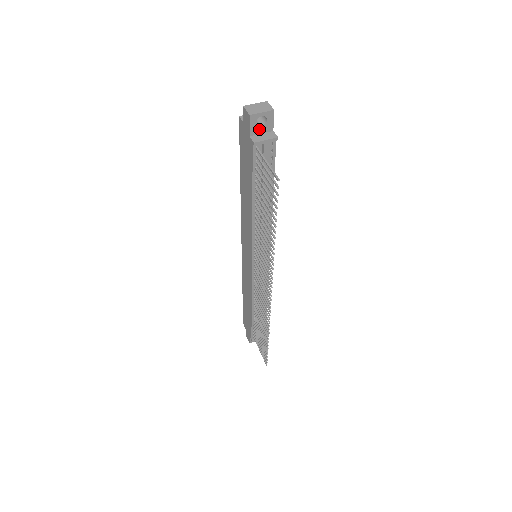
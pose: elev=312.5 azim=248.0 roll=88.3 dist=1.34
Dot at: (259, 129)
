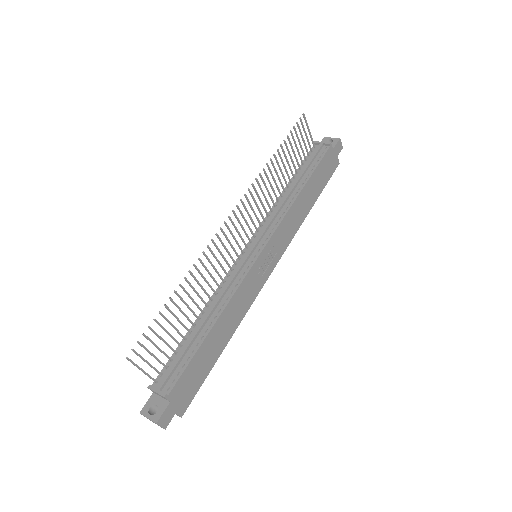
Dot at: occluded
